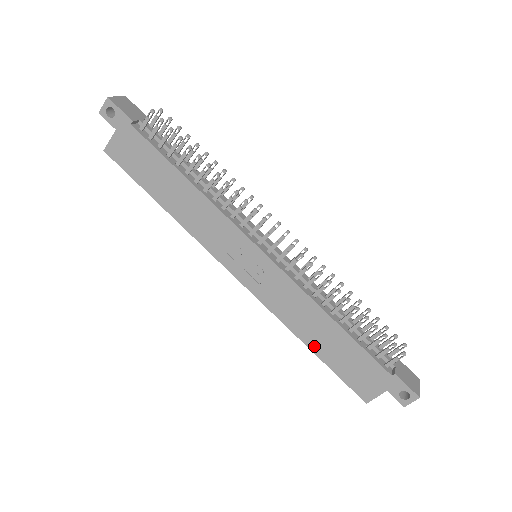
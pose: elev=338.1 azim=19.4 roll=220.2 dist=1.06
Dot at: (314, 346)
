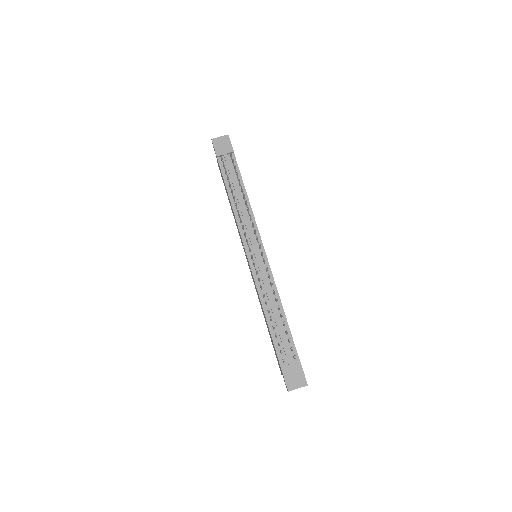
Dot at: (266, 324)
